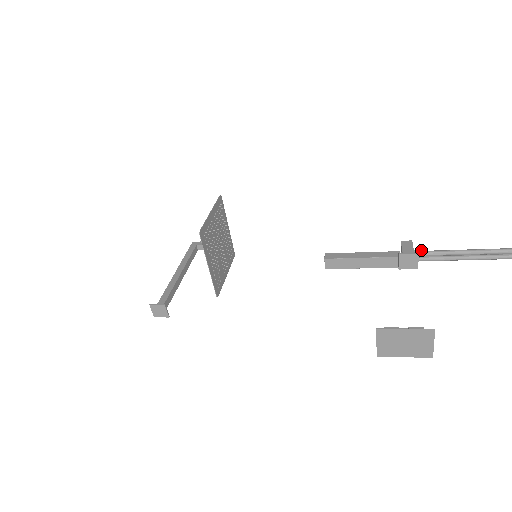
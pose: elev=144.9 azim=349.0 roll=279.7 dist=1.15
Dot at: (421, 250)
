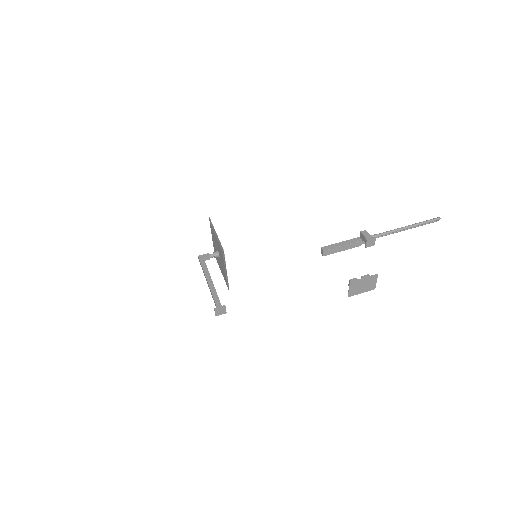
Dot at: (374, 235)
